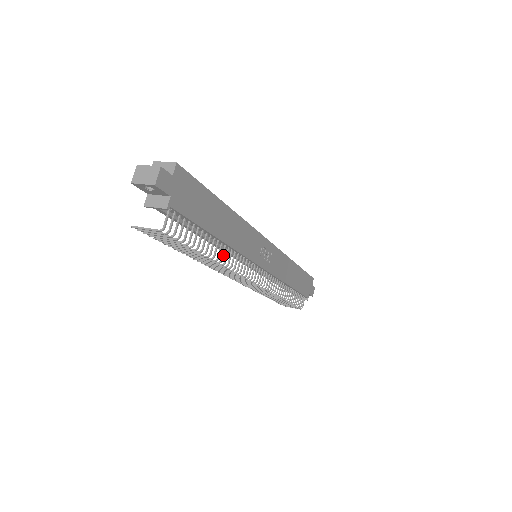
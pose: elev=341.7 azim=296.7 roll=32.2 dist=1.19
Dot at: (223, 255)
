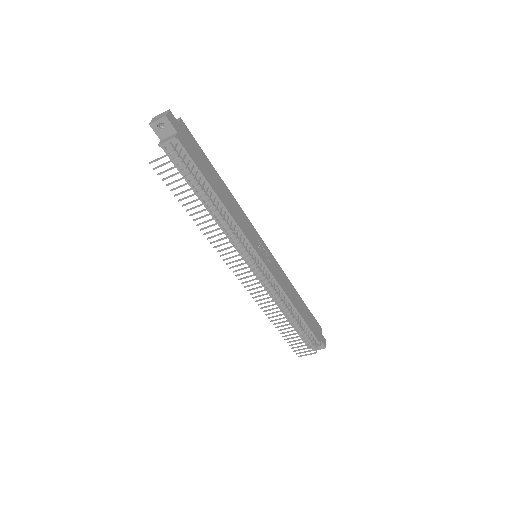
Dot at: (224, 217)
